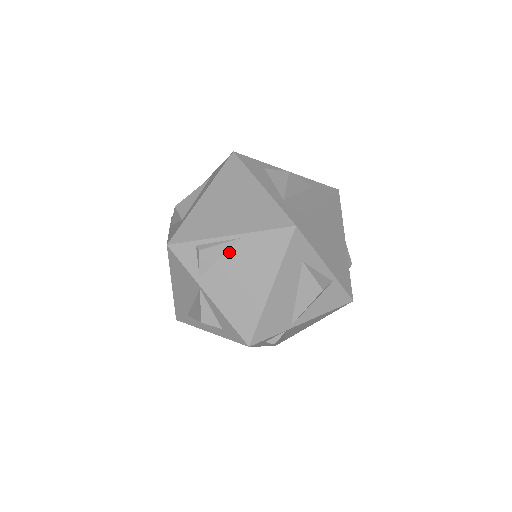
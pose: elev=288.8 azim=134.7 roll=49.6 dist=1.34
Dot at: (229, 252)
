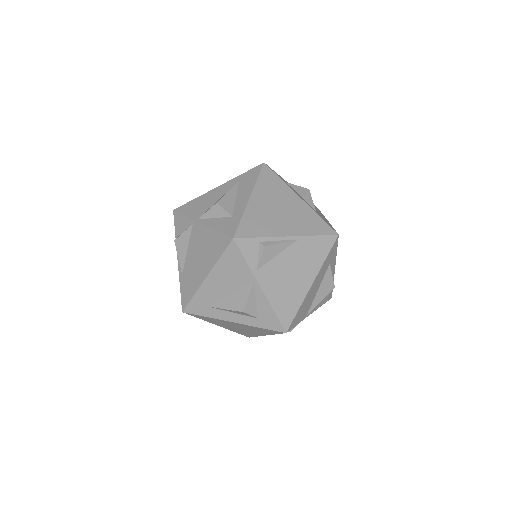
Dot at: (286, 250)
